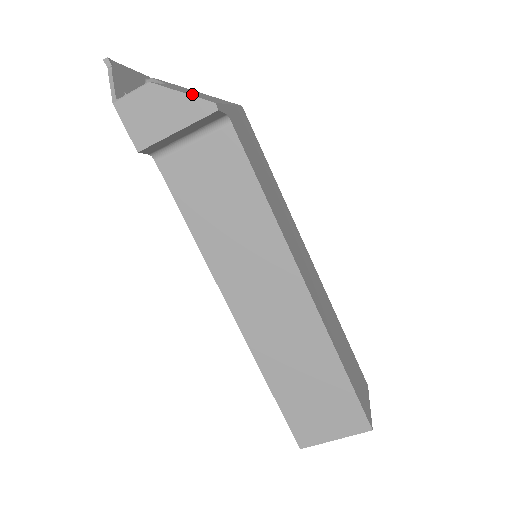
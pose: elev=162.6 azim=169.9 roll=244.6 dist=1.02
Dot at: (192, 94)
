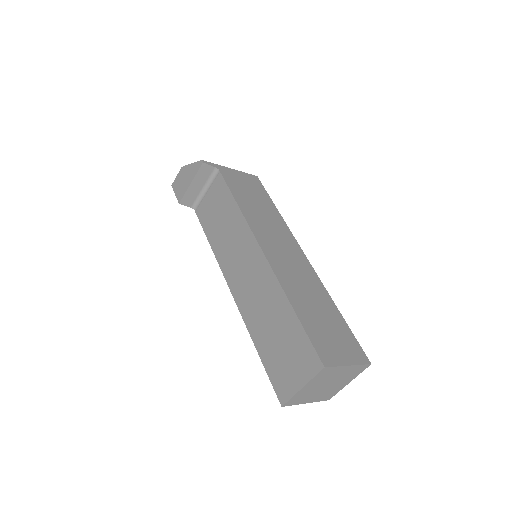
Dot at: occluded
